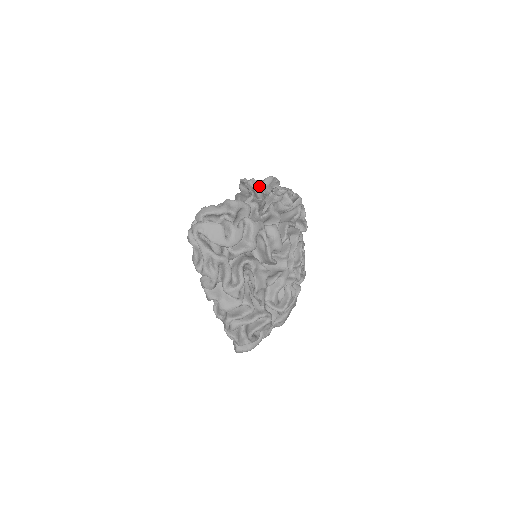
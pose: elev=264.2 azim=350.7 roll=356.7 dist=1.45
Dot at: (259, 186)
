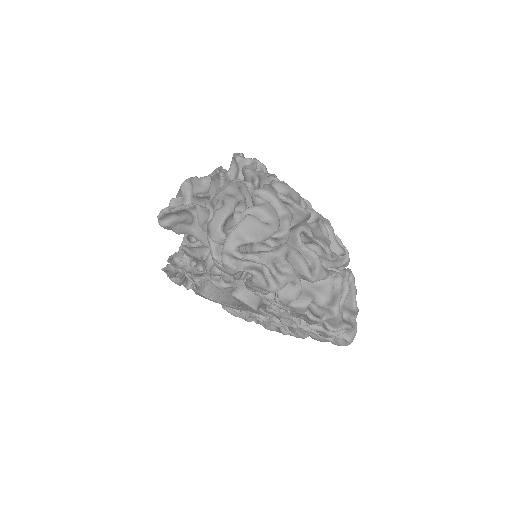
Dot at: (184, 201)
